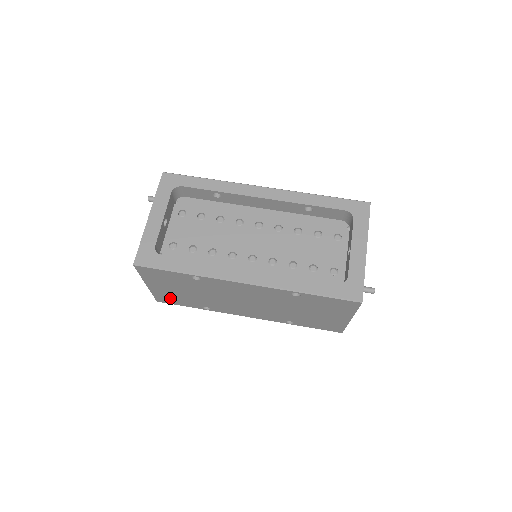
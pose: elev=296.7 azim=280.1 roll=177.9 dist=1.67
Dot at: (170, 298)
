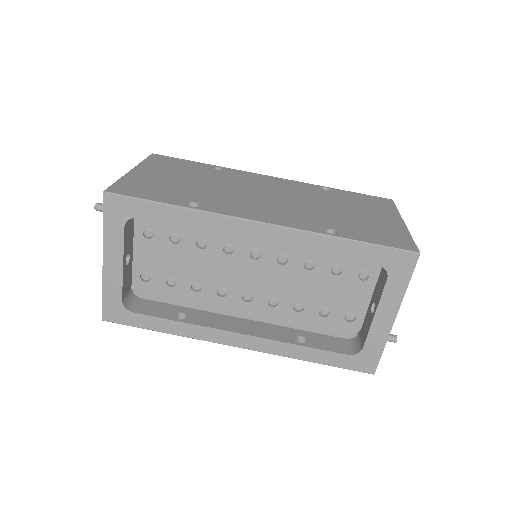
Dot at: occluded
